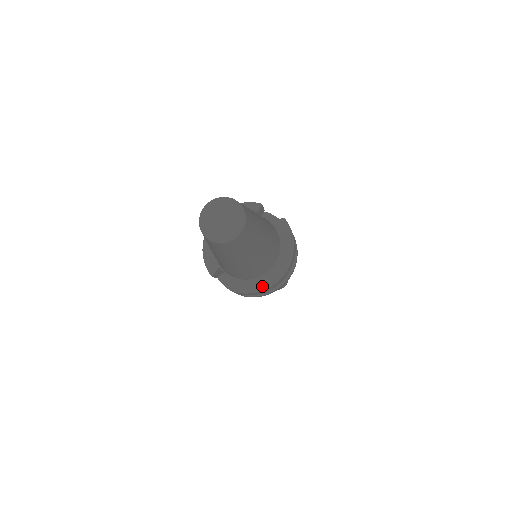
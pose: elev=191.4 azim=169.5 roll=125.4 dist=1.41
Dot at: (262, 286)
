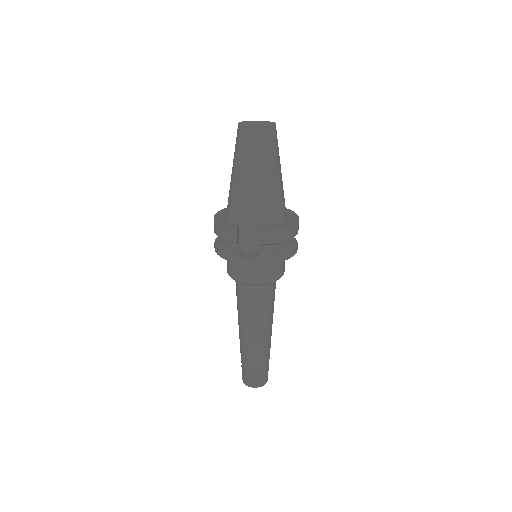
Dot at: (285, 225)
